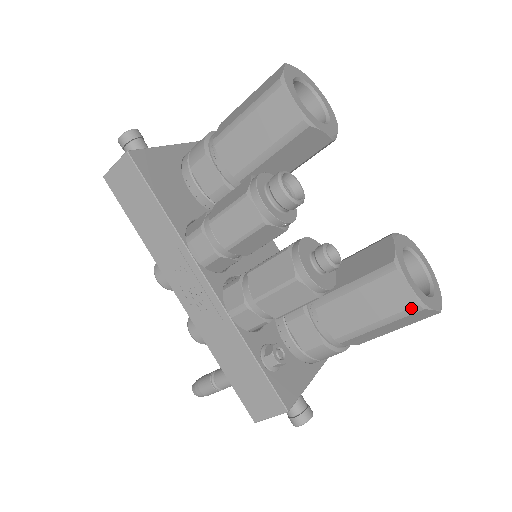
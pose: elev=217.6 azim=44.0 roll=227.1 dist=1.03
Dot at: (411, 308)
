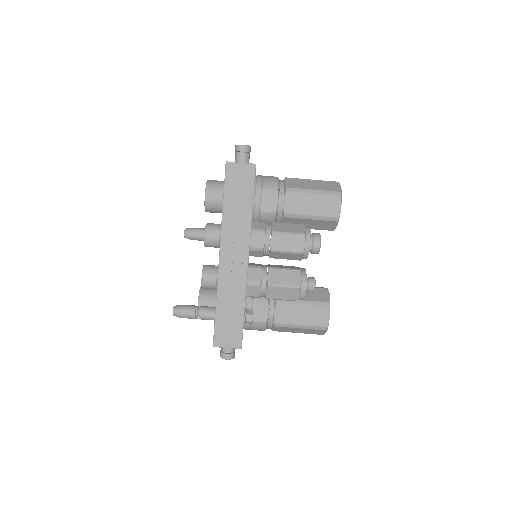
Dot at: (323, 327)
